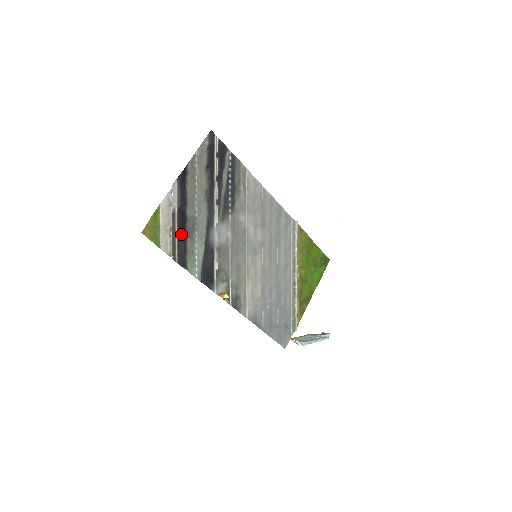
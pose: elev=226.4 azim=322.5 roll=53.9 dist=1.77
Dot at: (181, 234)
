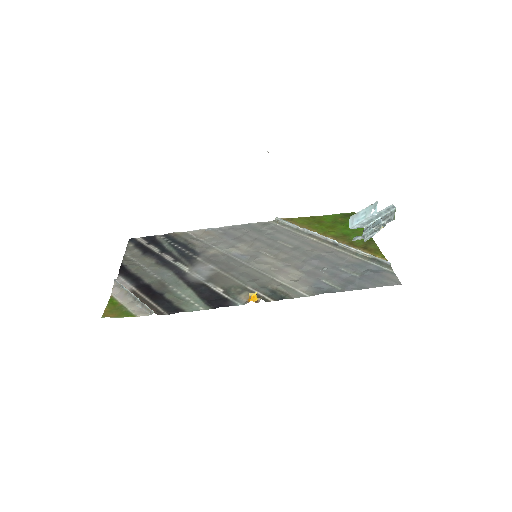
Dot at: (154, 297)
